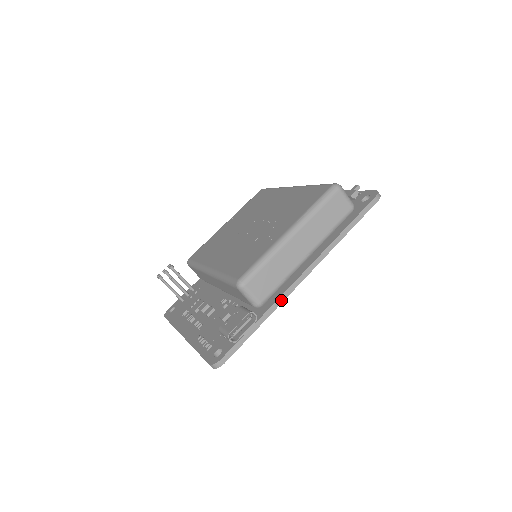
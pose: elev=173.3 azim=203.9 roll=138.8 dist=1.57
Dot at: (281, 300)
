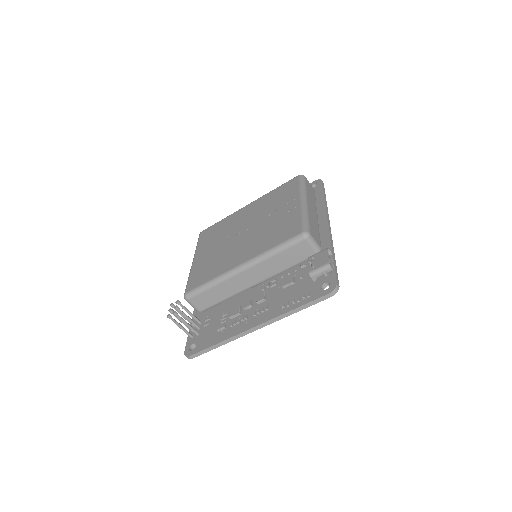
Dot at: (332, 241)
